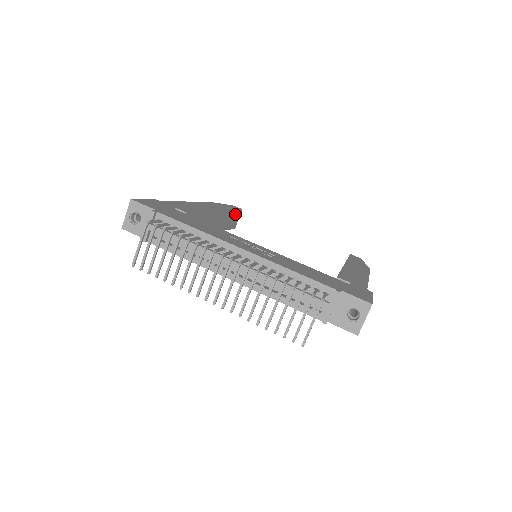
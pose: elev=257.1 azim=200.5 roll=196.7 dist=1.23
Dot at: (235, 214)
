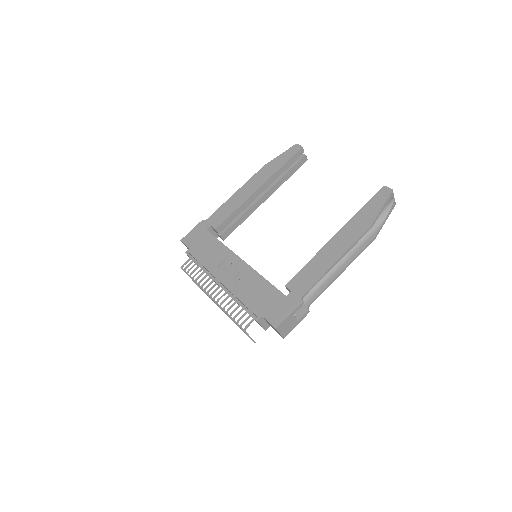
Dot at: (293, 160)
